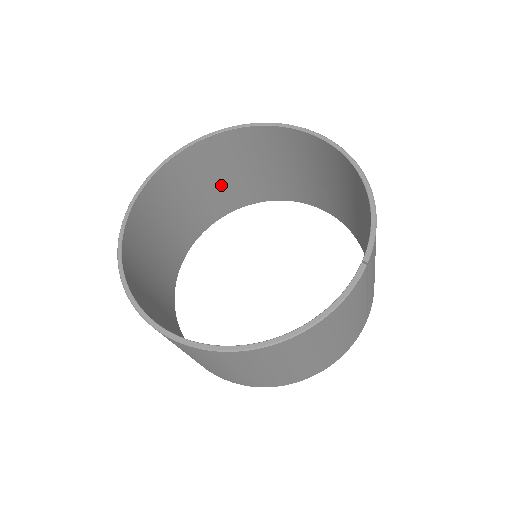
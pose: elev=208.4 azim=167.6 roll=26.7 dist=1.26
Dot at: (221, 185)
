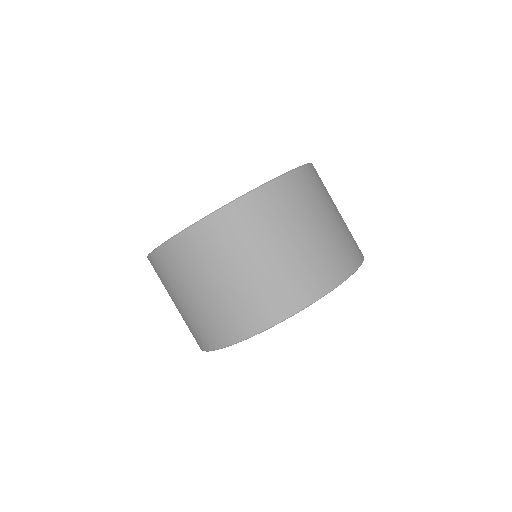
Dot at: occluded
